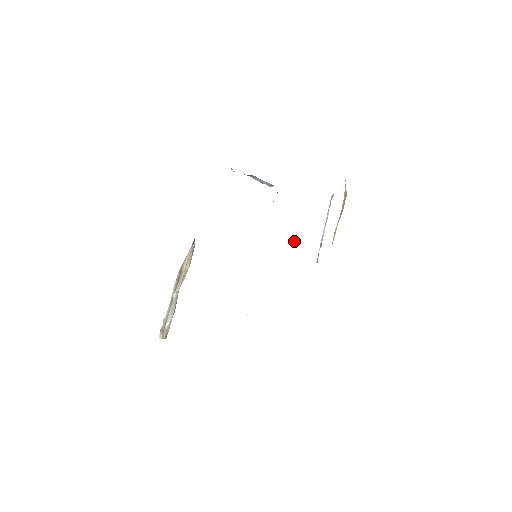
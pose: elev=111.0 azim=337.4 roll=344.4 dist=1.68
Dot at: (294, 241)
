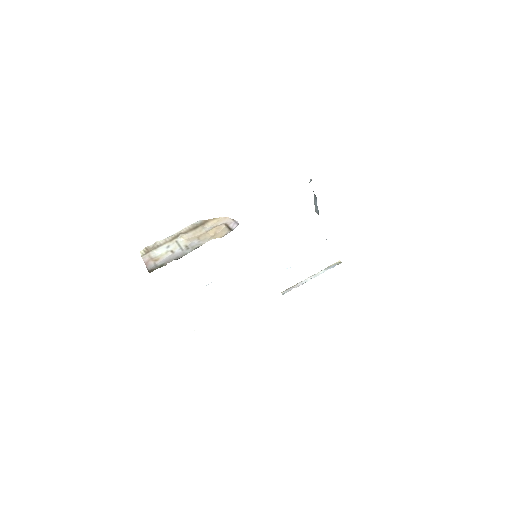
Dot at: (287, 268)
